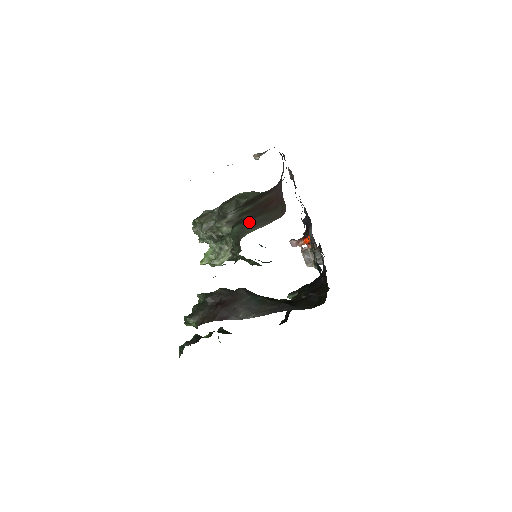
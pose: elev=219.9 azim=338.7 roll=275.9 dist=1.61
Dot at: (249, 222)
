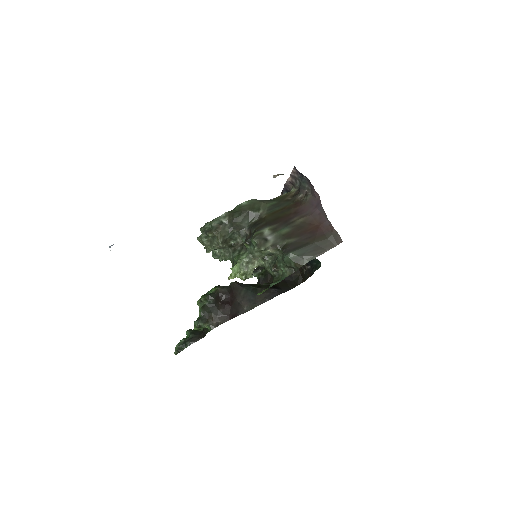
Dot at: (305, 249)
